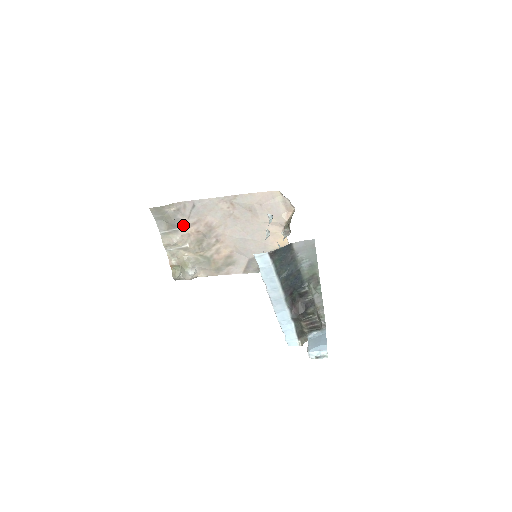
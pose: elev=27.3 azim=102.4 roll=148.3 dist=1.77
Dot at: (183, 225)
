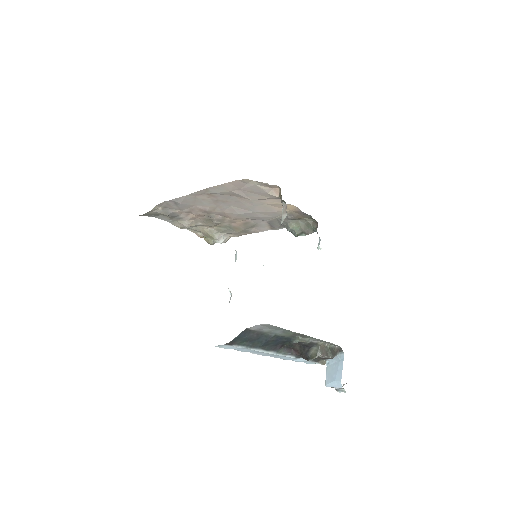
Dot at: (181, 214)
